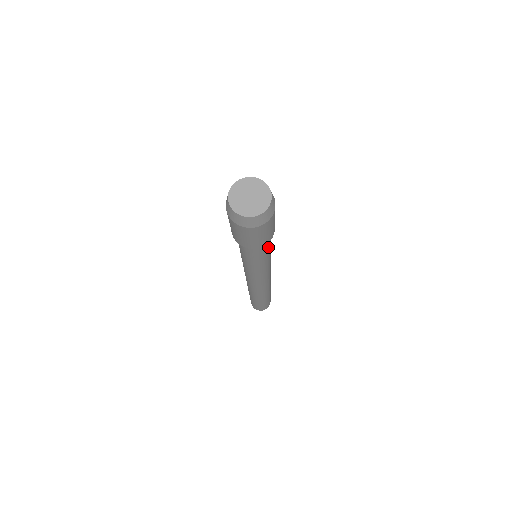
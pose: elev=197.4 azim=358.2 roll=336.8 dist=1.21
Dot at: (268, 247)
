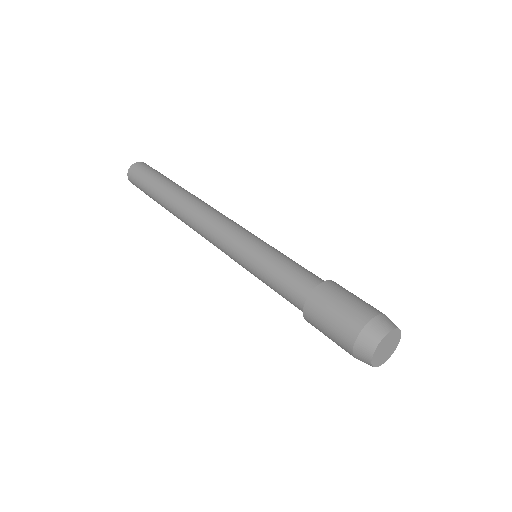
Dot at: occluded
